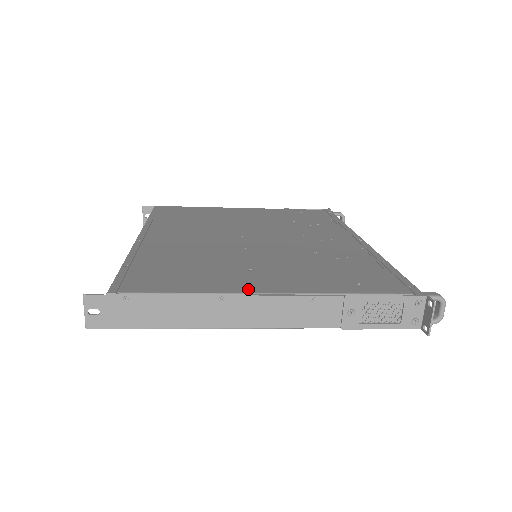
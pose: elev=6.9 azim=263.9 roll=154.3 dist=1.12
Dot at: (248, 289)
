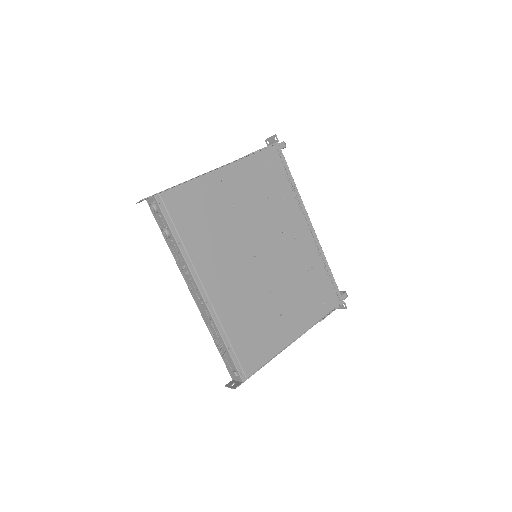
Dot at: (289, 340)
